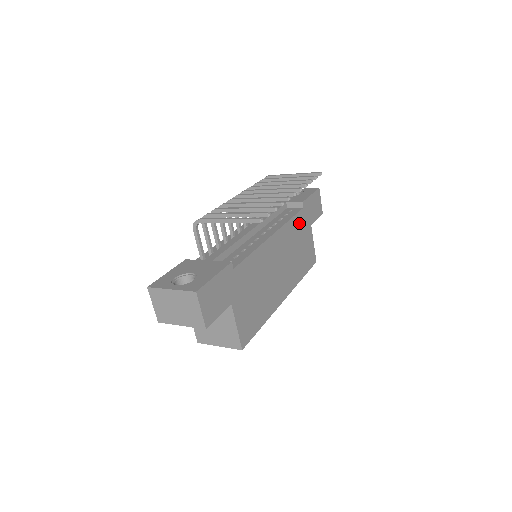
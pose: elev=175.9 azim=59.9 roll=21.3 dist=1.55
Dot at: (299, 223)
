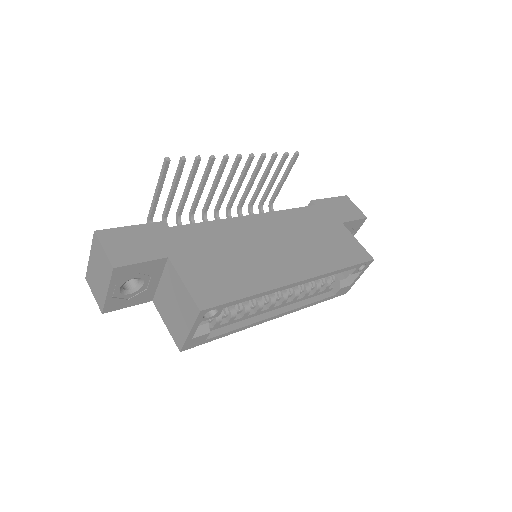
Dot at: (310, 216)
